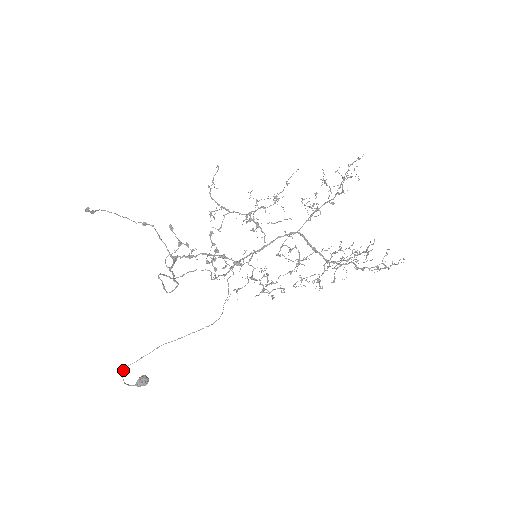
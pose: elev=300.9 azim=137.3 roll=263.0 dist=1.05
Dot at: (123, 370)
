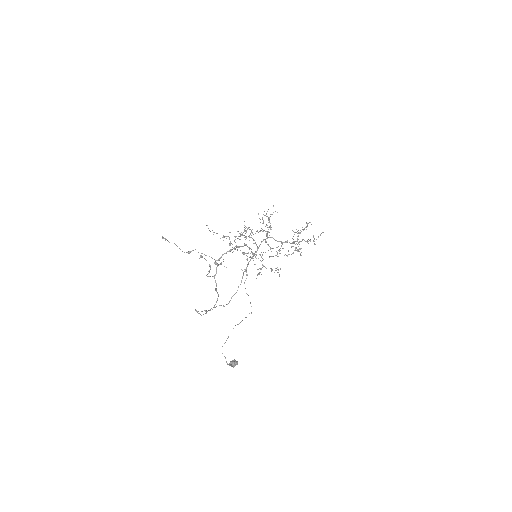
Dot at: occluded
